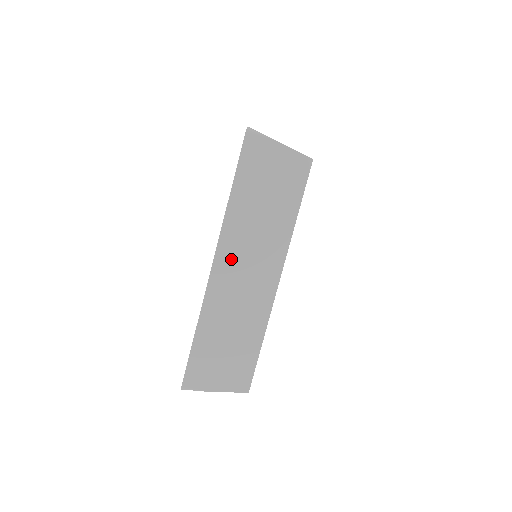
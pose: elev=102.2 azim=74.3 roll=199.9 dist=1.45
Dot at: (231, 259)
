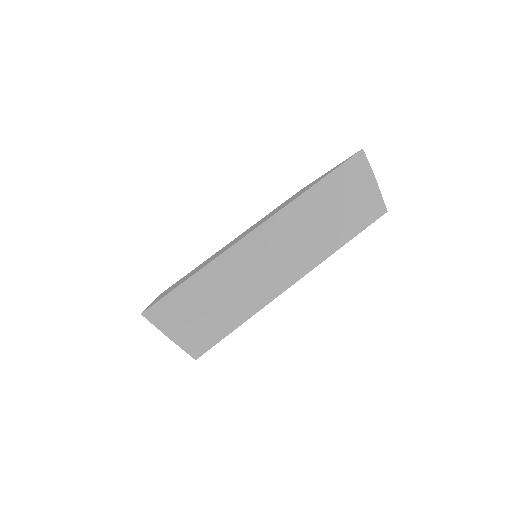
Dot at: (274, 236)
